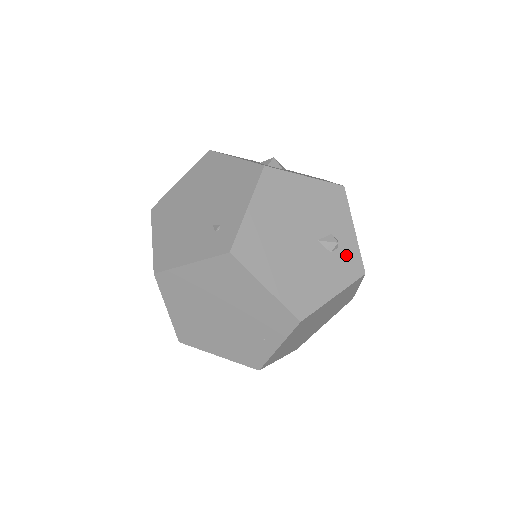
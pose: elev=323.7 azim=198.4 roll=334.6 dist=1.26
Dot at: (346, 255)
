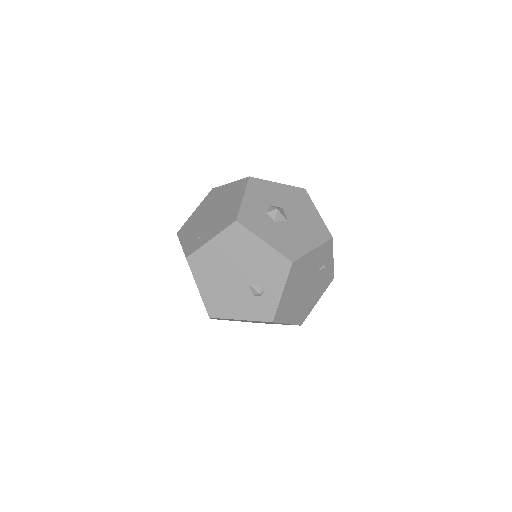
Dot at: (265, 303)
